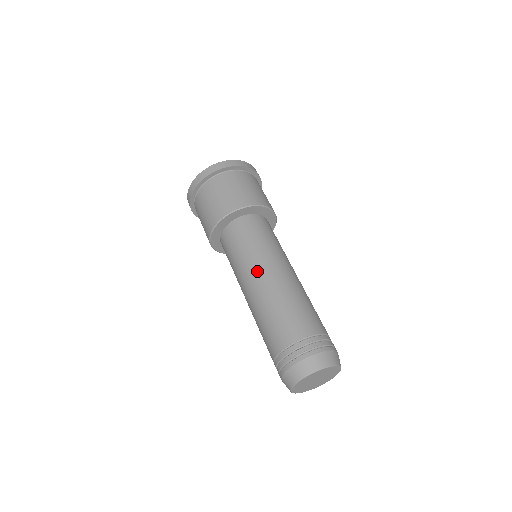
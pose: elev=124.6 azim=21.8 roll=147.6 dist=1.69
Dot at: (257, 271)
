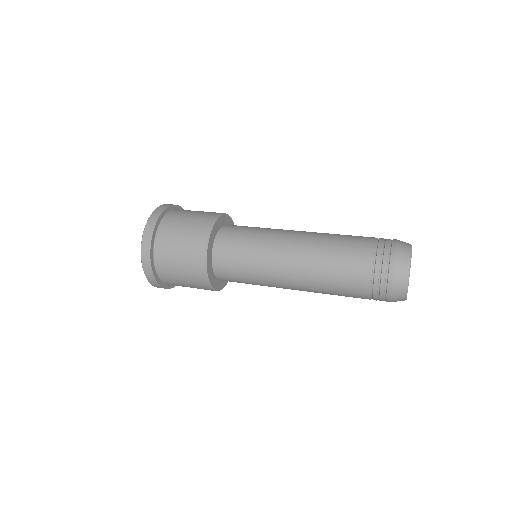
Dot at: (291, 230)
